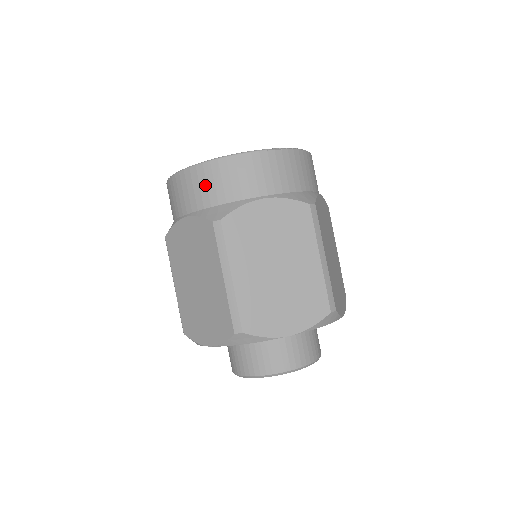
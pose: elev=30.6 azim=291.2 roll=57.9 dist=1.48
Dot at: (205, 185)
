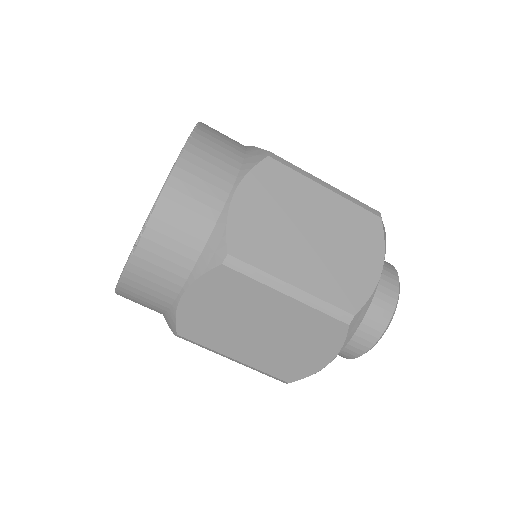
Dot at: occluded
